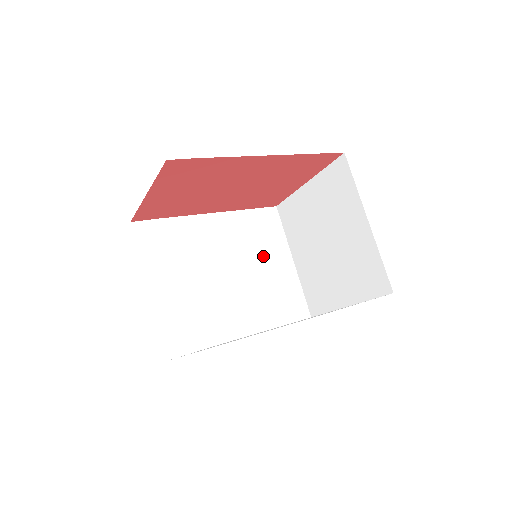
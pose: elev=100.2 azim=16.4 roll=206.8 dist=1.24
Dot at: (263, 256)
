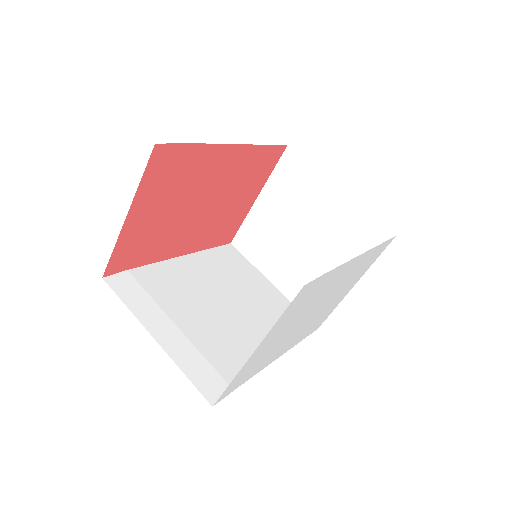
Dot at: (245, 285)
